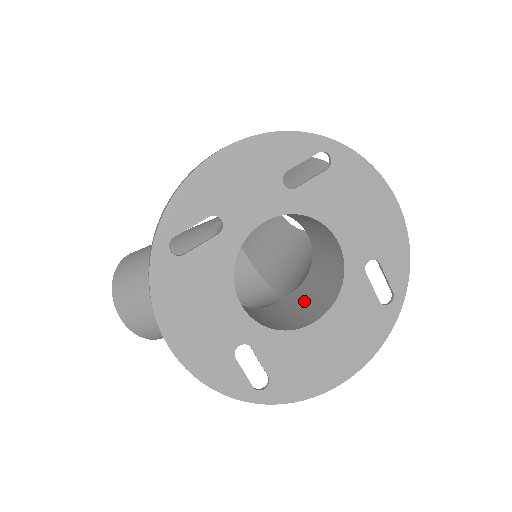
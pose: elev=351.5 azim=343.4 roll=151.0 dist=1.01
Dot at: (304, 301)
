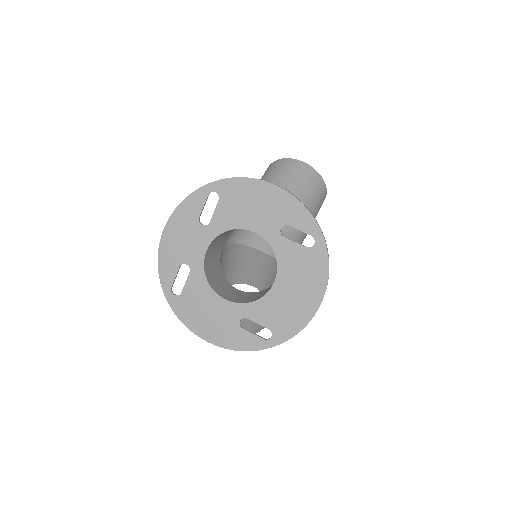
Dot at: occluded
